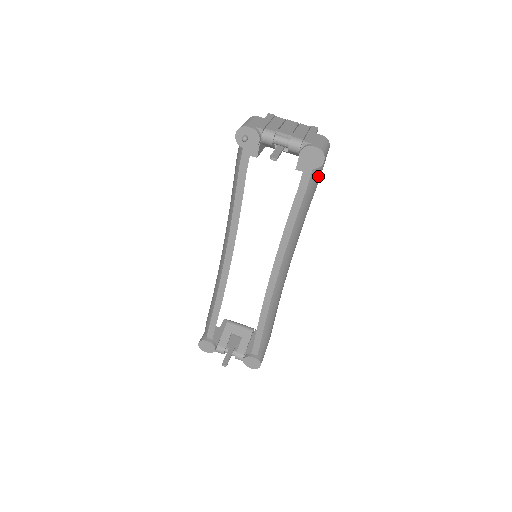
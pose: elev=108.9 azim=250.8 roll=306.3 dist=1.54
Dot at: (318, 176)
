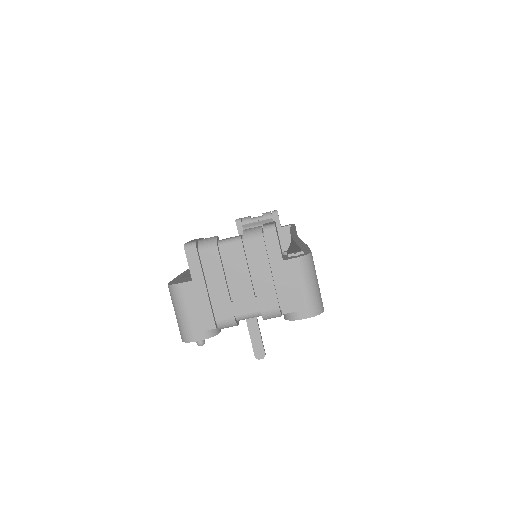
Dot at: occluded
